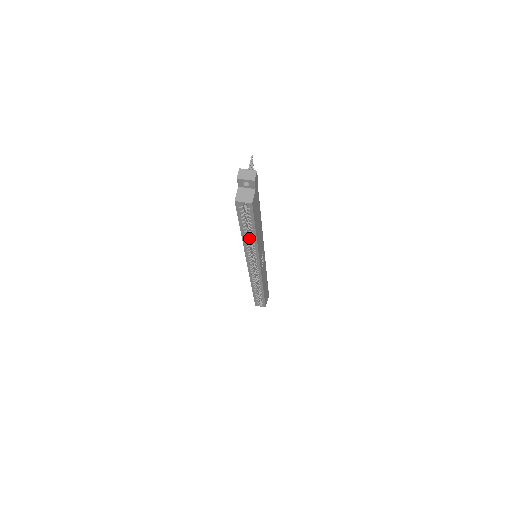
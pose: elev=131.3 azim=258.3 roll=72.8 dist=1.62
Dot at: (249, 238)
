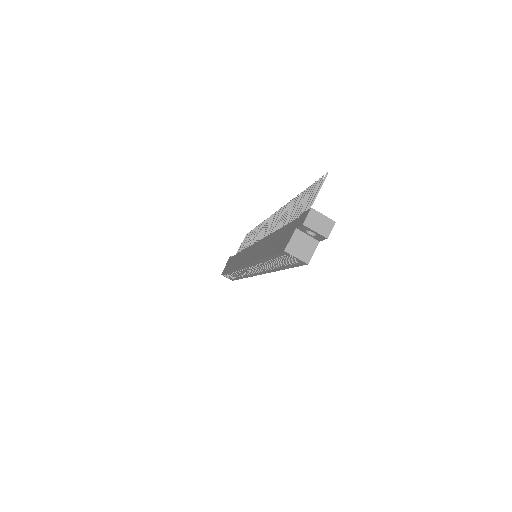
Dot at: occluded
